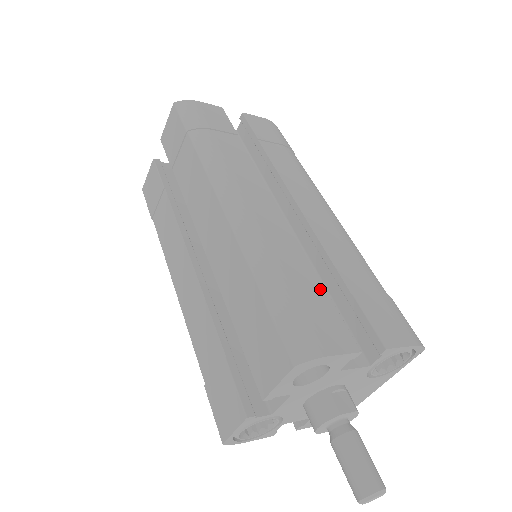
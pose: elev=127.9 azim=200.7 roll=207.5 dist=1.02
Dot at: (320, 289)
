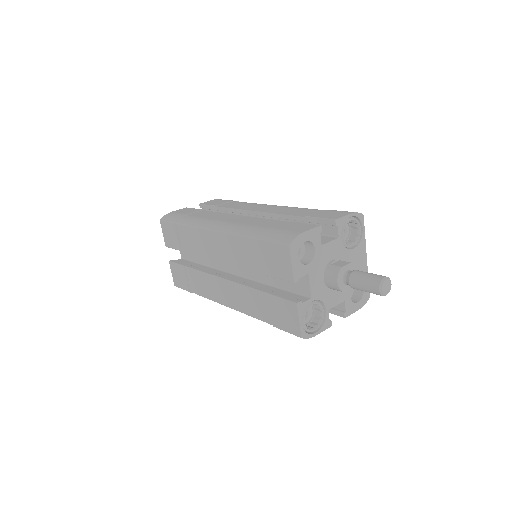
Dot at: occluded
